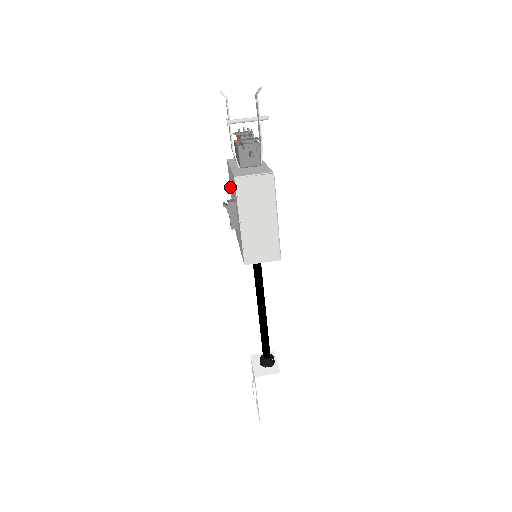
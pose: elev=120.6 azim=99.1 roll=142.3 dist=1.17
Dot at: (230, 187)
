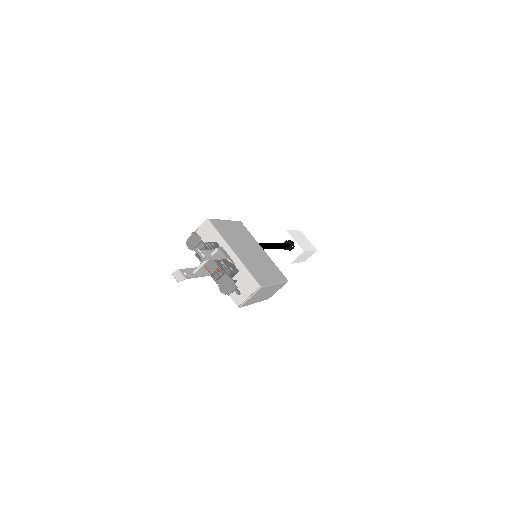
Dot at: occluded
